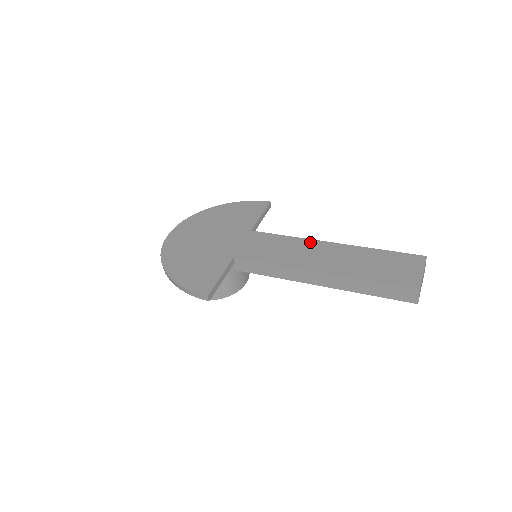
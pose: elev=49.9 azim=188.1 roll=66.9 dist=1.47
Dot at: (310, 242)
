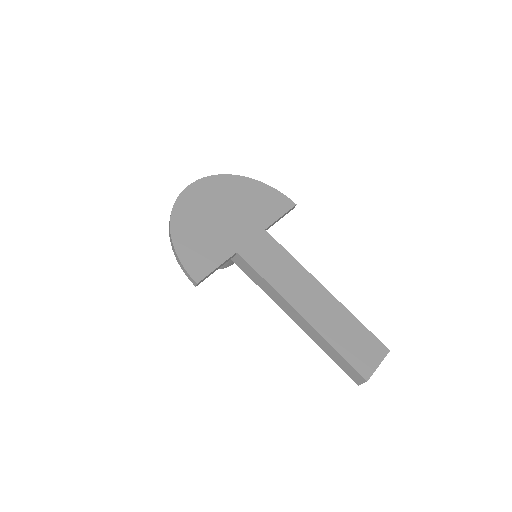
Dot at: (308, 276)
